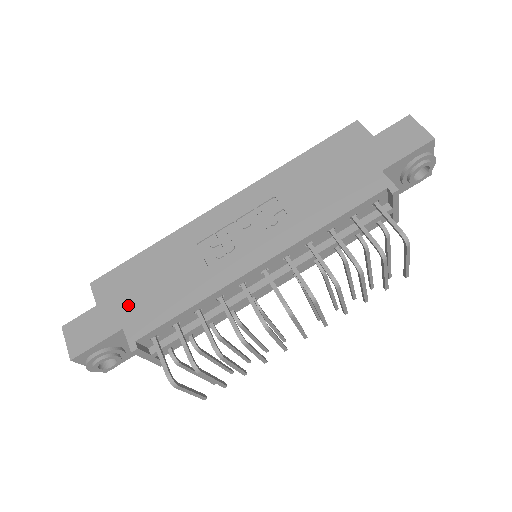
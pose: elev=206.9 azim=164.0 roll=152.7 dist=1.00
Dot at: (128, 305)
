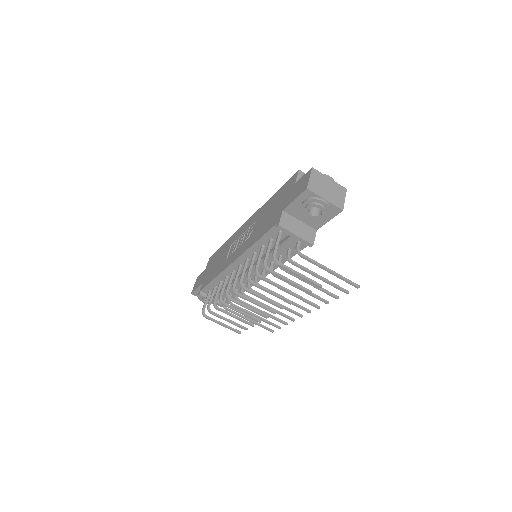
Dot at: (208, 272)
